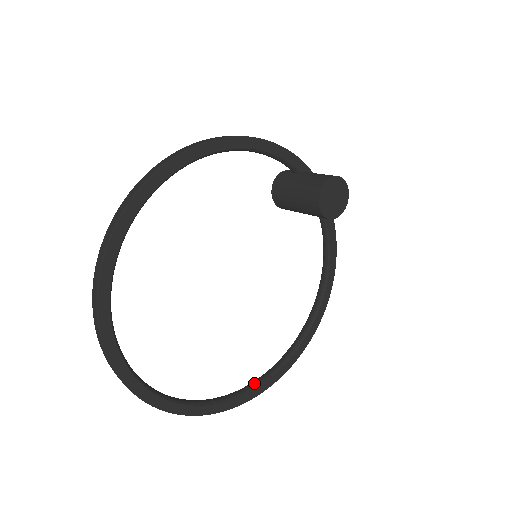
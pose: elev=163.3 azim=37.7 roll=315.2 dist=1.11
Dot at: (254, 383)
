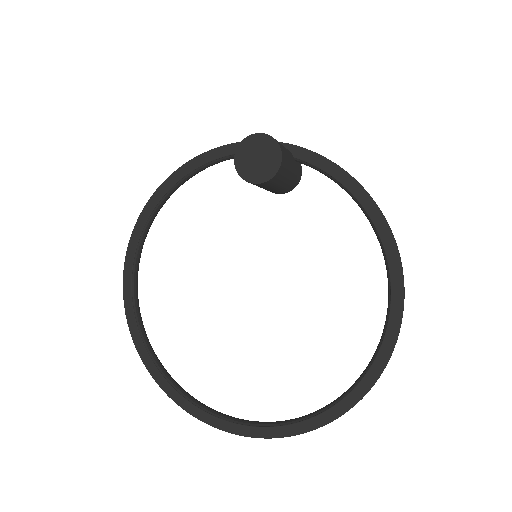
Dot at: occluded
